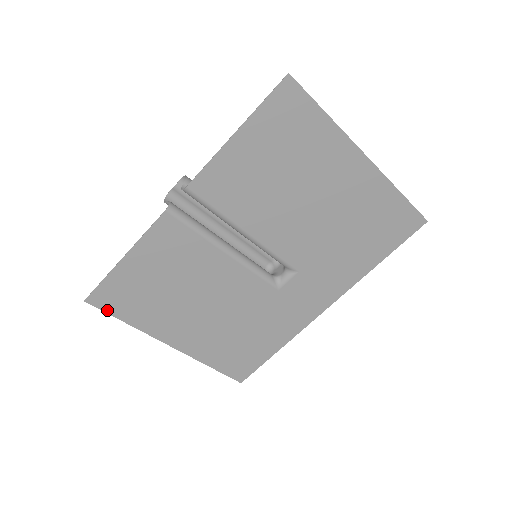
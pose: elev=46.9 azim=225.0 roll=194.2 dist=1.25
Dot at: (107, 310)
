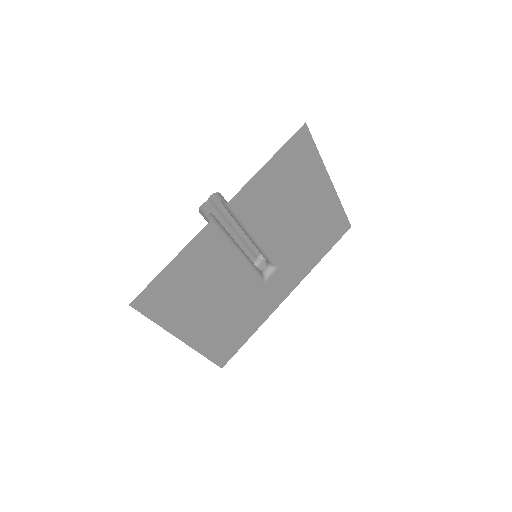
Dot at: (144, 312)
